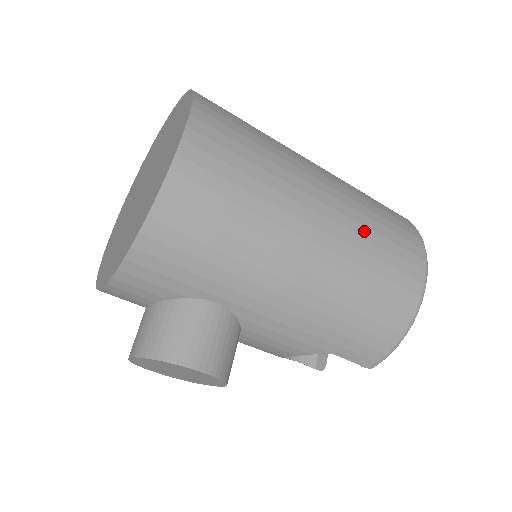
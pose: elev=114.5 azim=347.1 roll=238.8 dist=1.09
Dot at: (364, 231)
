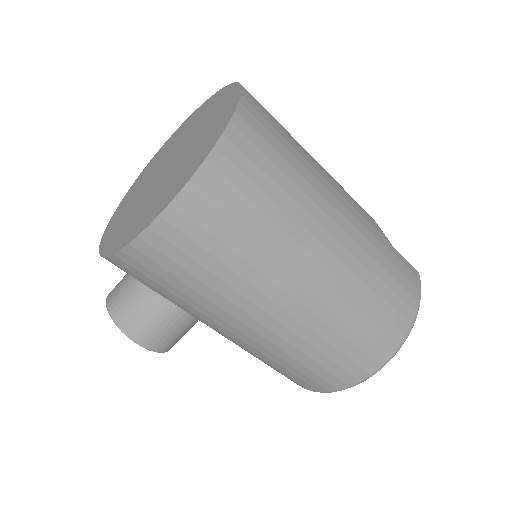
Dot at: (334, 320)
